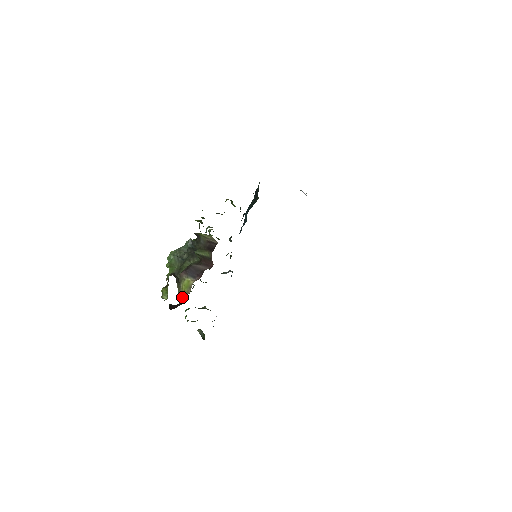
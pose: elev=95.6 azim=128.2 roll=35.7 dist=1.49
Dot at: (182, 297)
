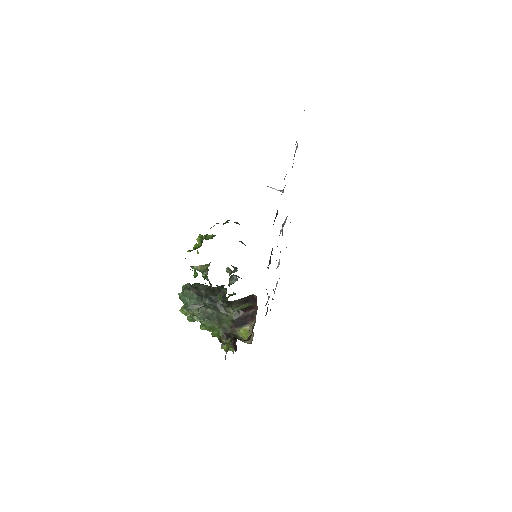
Dot at: (250, 342)
